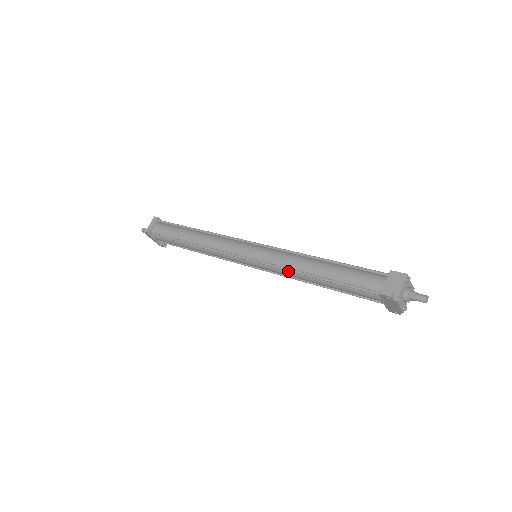
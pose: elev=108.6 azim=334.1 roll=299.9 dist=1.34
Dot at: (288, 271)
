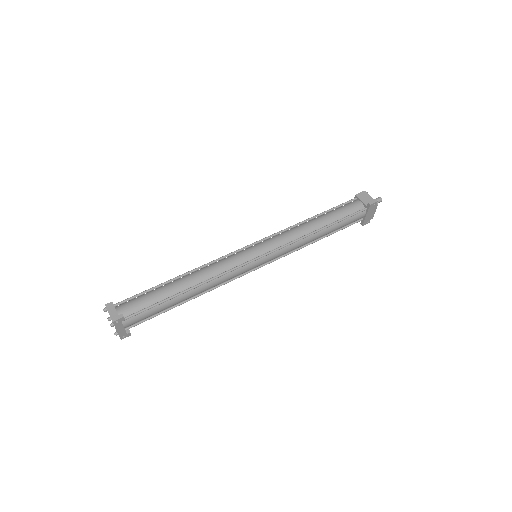
Dot at: (298, 241)
